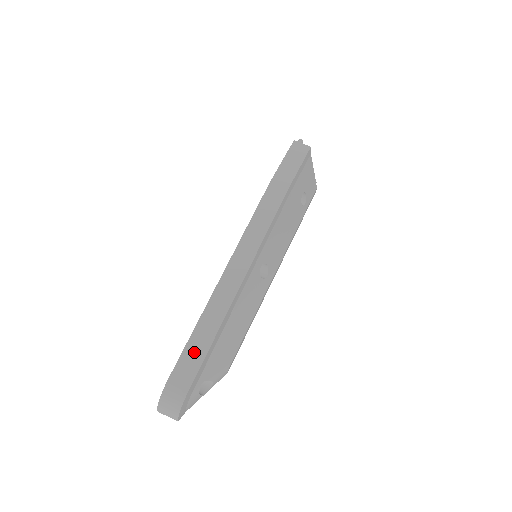
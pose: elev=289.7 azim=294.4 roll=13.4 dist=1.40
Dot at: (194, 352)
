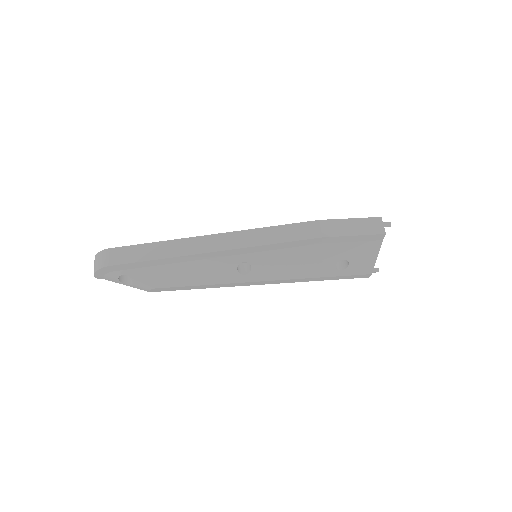
Dot at: (139, 252)
